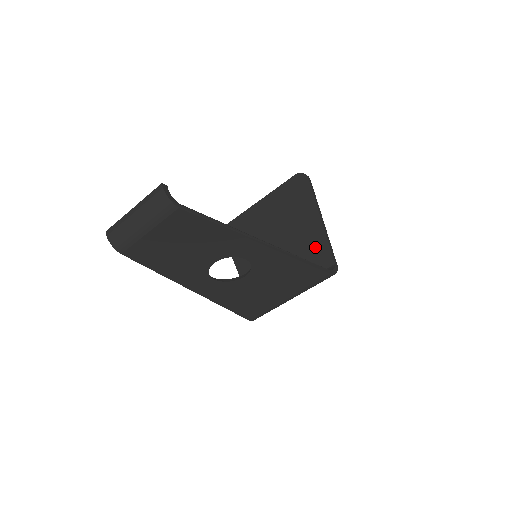
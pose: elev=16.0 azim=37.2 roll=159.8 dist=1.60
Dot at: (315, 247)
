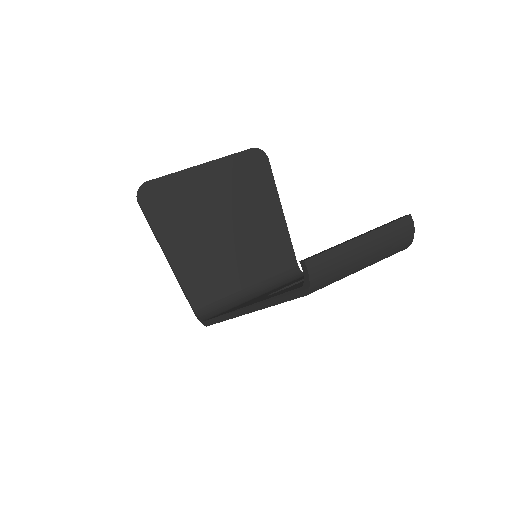
Dot at: (277, 243)
